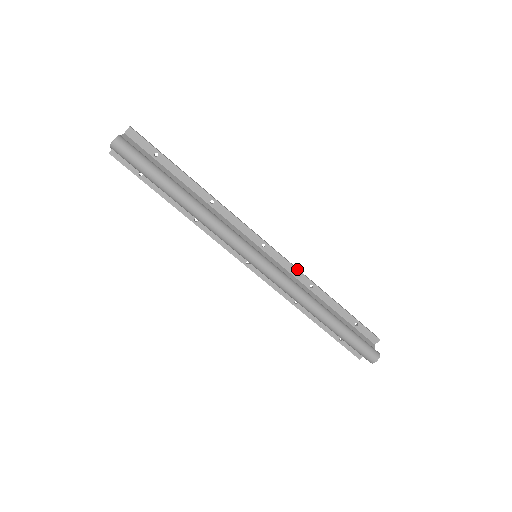
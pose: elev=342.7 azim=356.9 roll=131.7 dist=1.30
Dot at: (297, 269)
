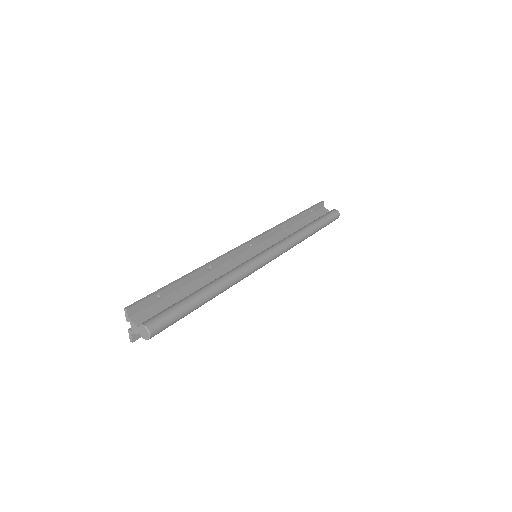
Dot at: (273, 229)
